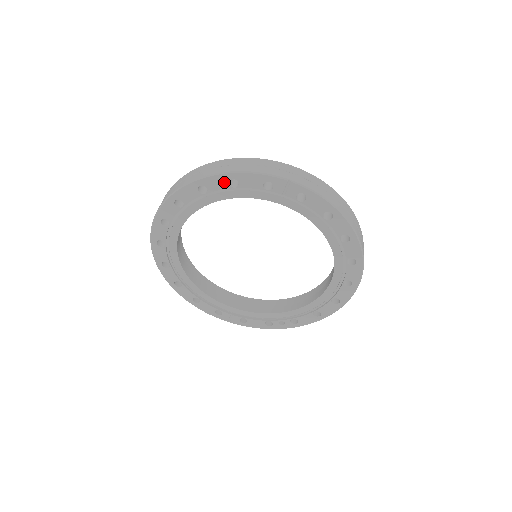
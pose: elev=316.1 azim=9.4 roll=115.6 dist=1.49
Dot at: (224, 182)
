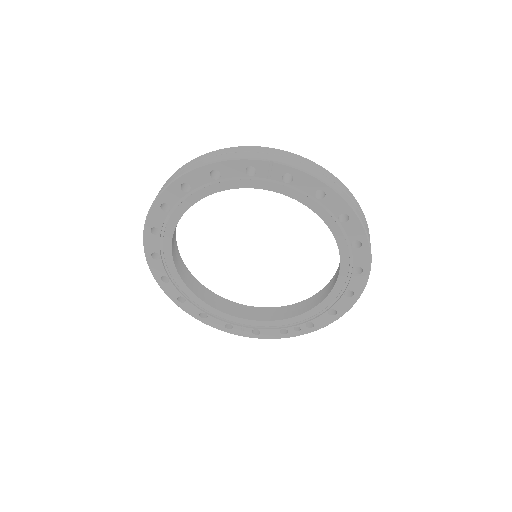
Dot at: (205, 175)
